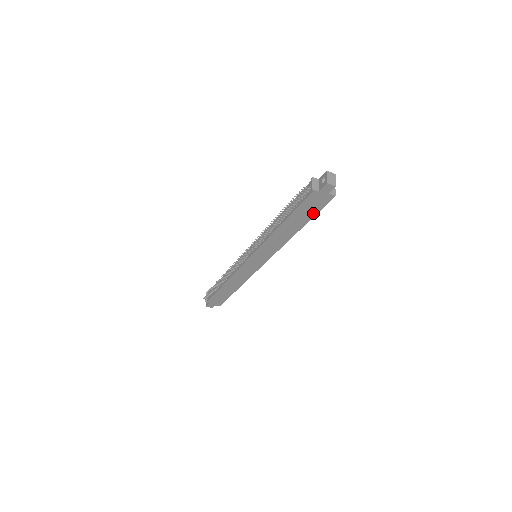
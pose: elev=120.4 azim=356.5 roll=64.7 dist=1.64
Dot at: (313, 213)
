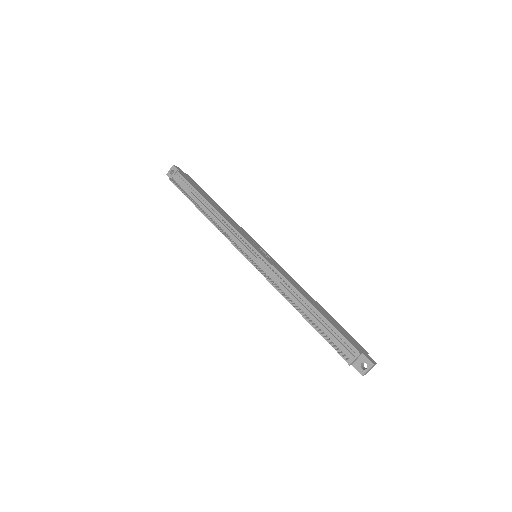
Dot at: occluded
